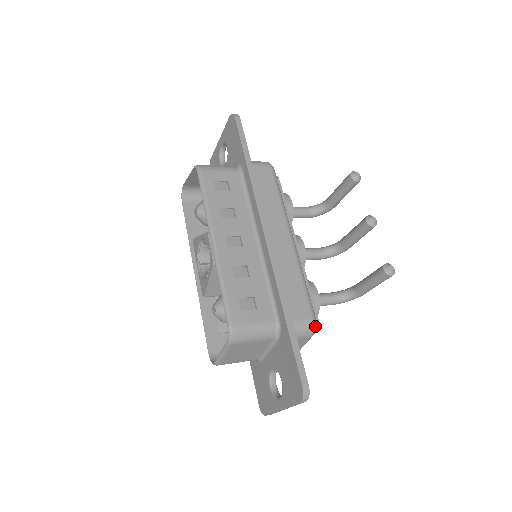
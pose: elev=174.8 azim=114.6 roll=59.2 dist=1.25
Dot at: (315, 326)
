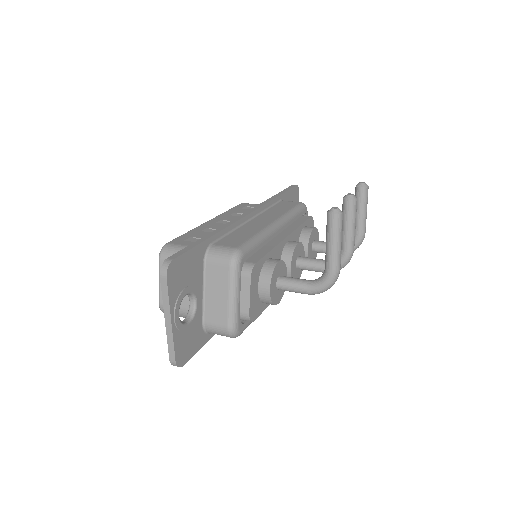
Dot at: (236, 254)
